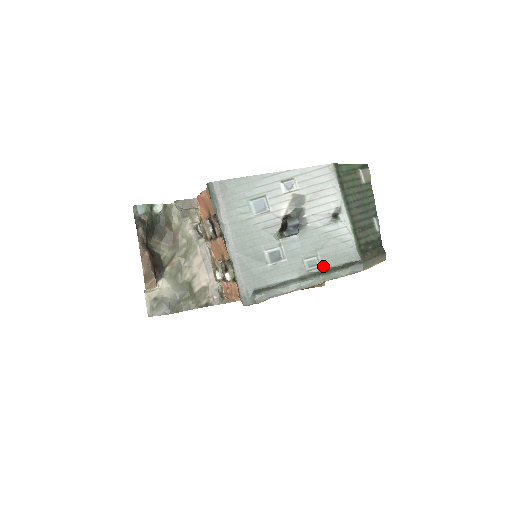
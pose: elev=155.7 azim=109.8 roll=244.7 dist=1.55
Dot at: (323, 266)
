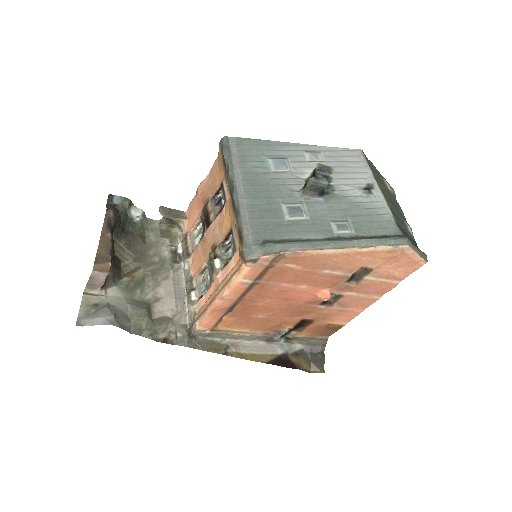
Dot at: (356, 234)
